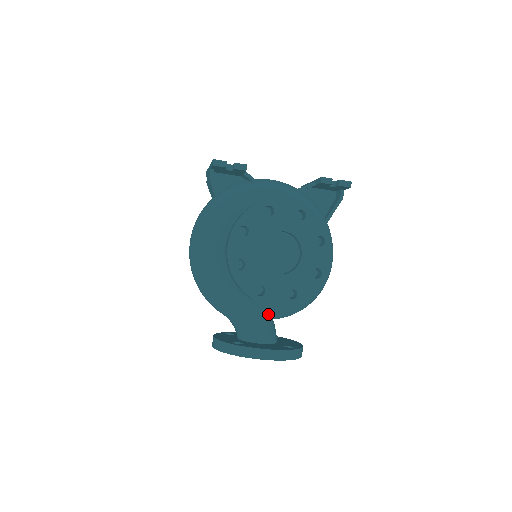
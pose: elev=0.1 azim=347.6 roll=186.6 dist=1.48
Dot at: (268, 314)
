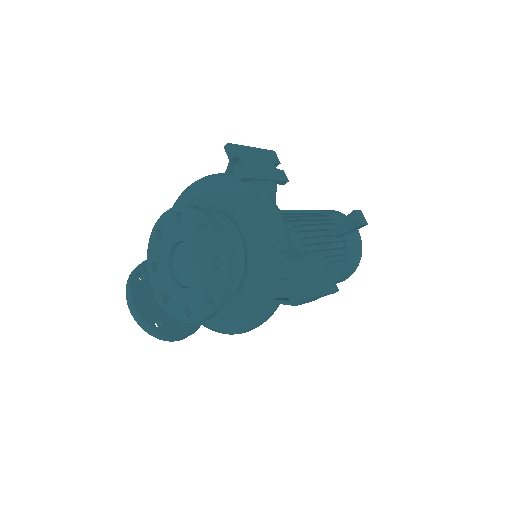
Dot at: occluded
